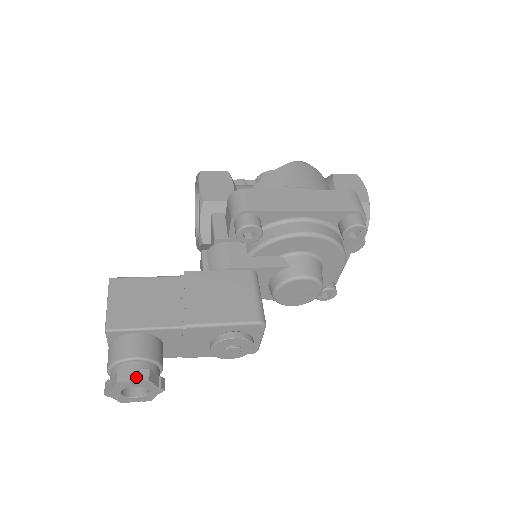
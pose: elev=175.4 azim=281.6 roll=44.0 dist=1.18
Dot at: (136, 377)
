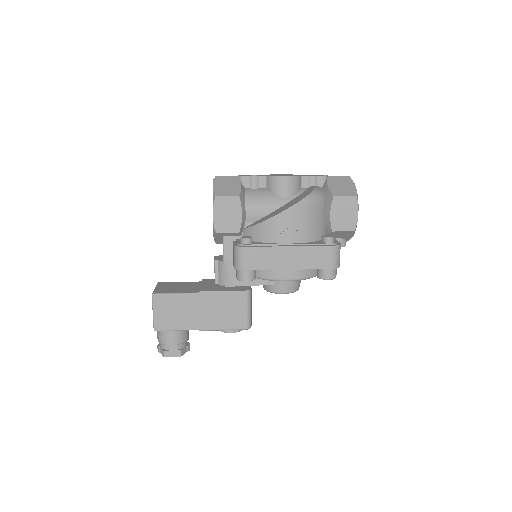
Dot at: (174, 354)
